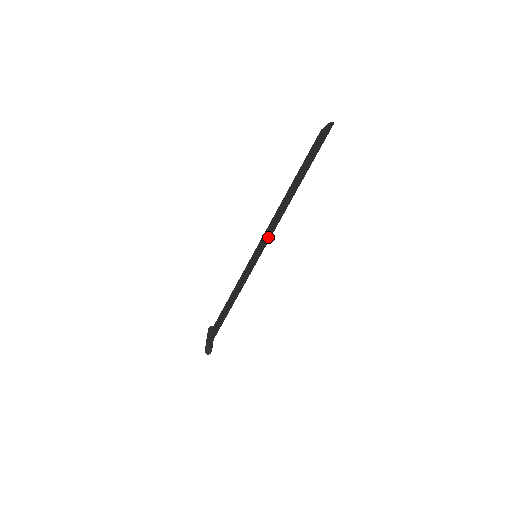
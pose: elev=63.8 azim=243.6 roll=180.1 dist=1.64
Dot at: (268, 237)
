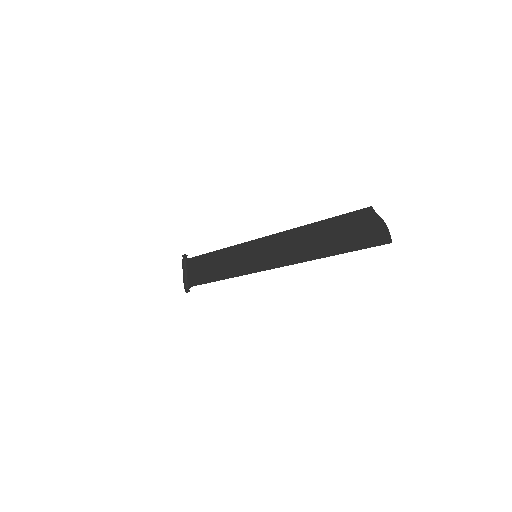
Dot at: (277, 260)
